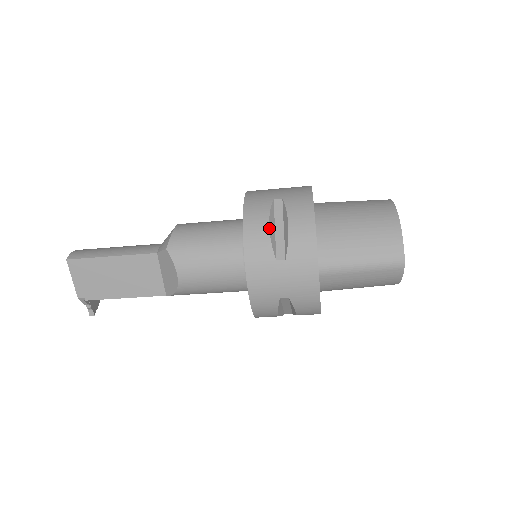
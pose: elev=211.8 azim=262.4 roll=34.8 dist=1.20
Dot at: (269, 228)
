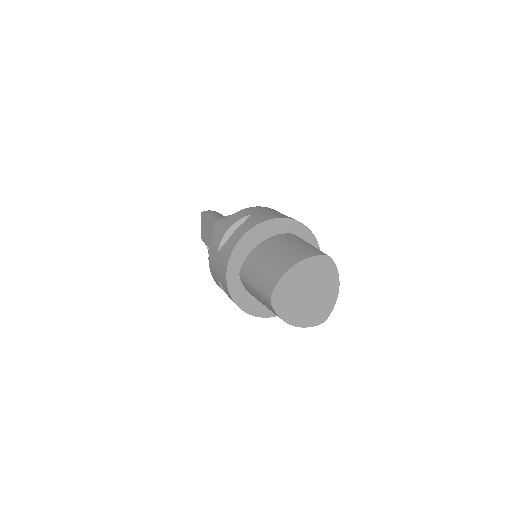
Dot at: (228, 229)
